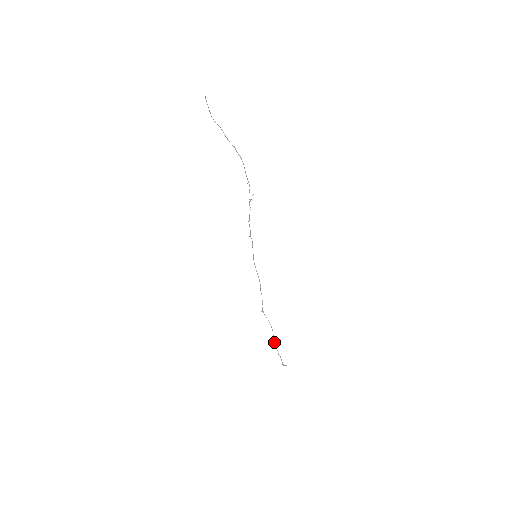
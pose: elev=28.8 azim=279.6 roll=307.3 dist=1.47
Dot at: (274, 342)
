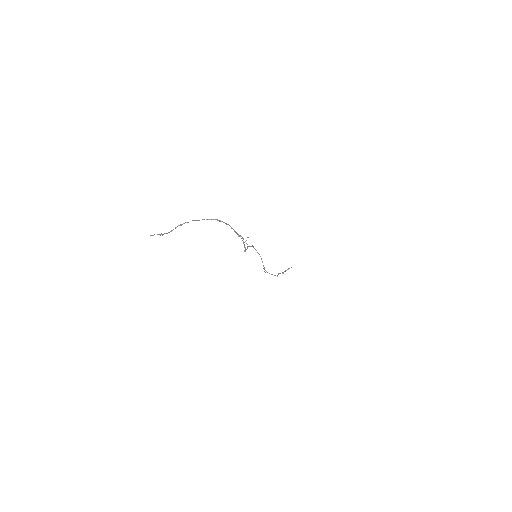
Dot at: (278, 274)
